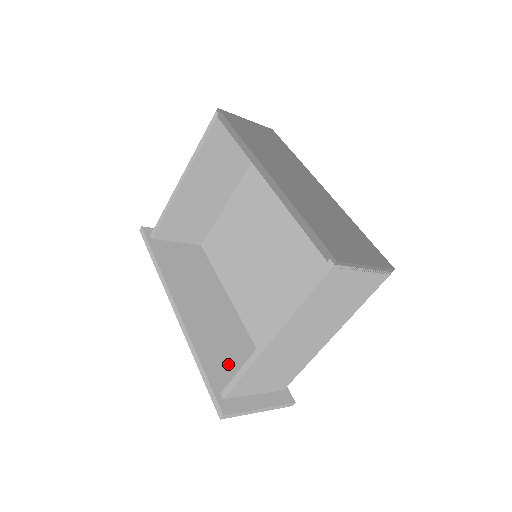
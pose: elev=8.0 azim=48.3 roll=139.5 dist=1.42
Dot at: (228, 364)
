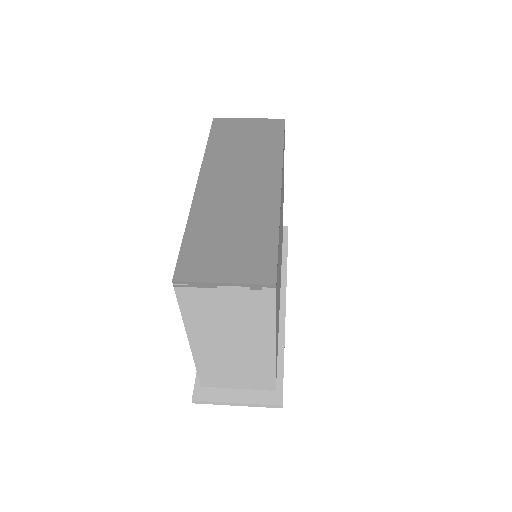
Dot at: occluded
